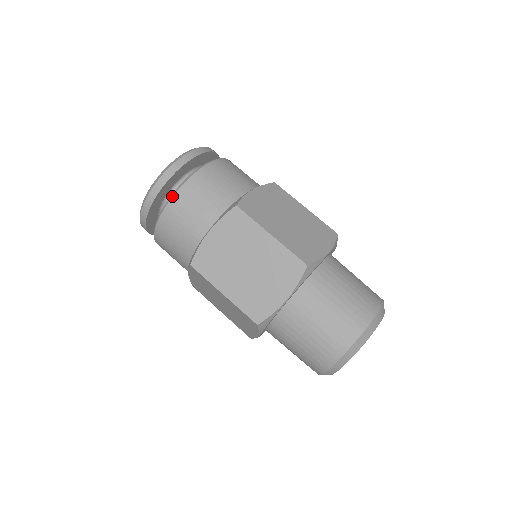
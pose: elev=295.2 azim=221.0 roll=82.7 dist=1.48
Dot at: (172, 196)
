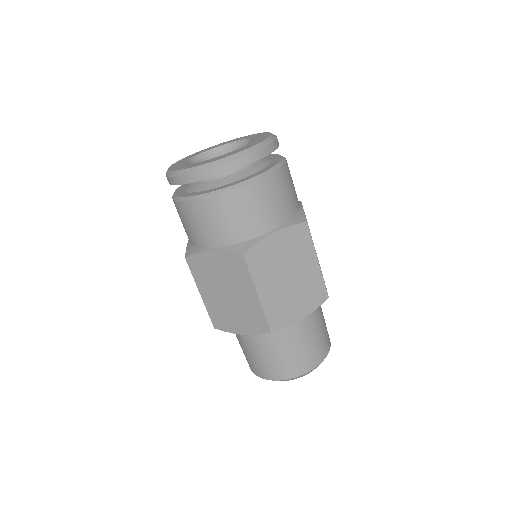
Dot at: (195, 199)
